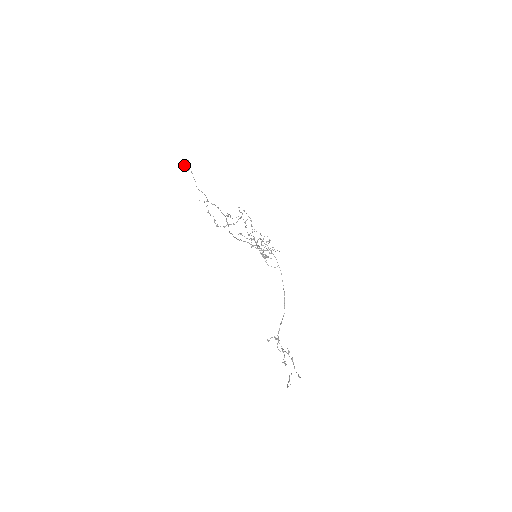
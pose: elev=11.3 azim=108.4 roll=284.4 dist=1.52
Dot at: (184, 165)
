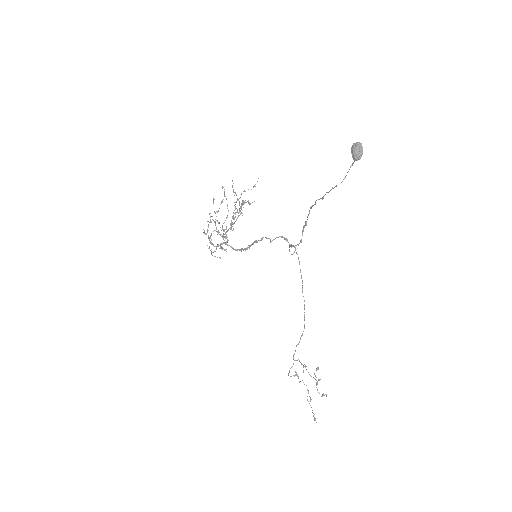
Dot at: (357, 150)
